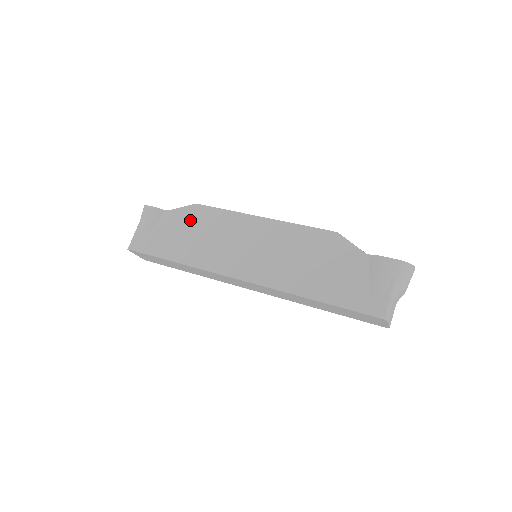
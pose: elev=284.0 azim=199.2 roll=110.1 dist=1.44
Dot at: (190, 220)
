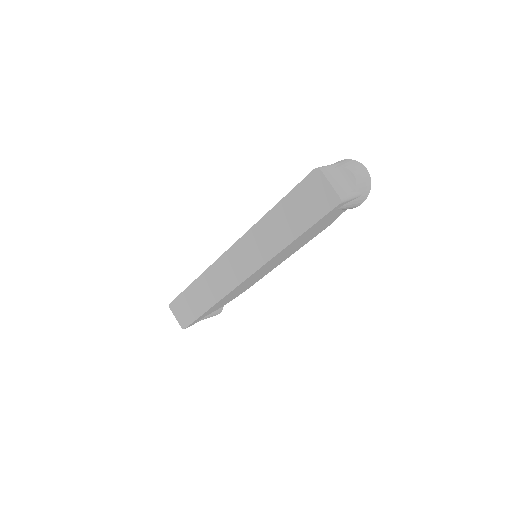
Dot at: occluded
